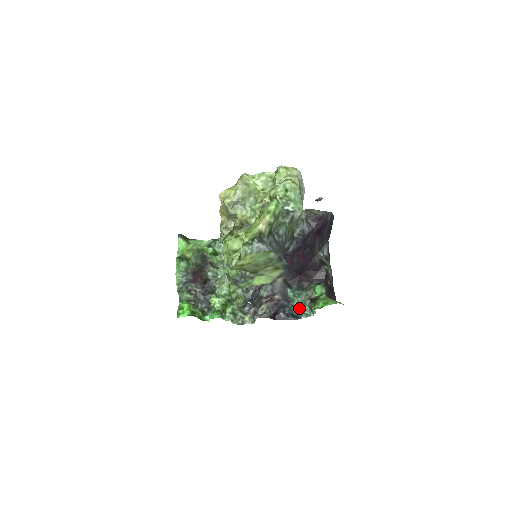
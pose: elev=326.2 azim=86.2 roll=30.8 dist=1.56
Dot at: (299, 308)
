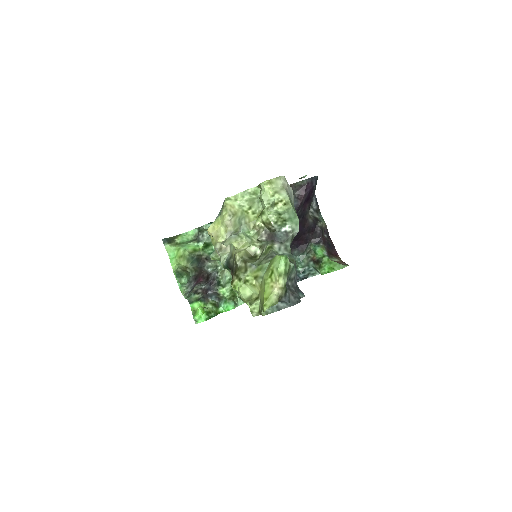
Dot at: (304, 272)
